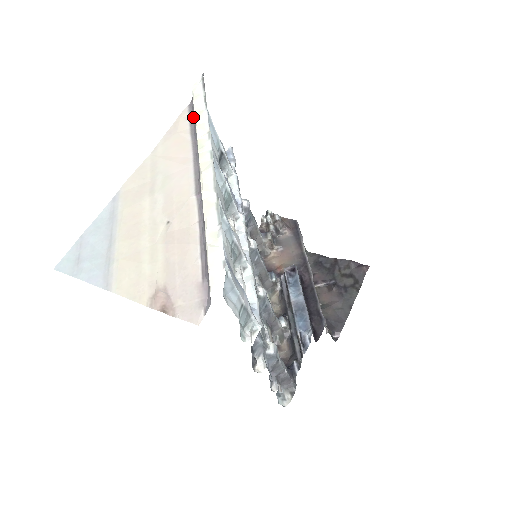
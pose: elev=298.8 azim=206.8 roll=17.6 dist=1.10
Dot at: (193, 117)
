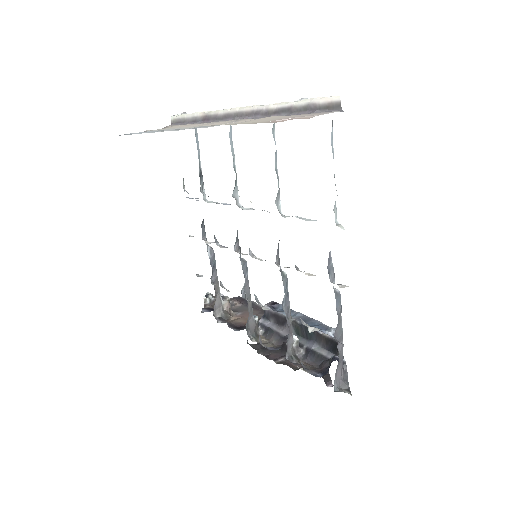
Dot at: (184, 124)
